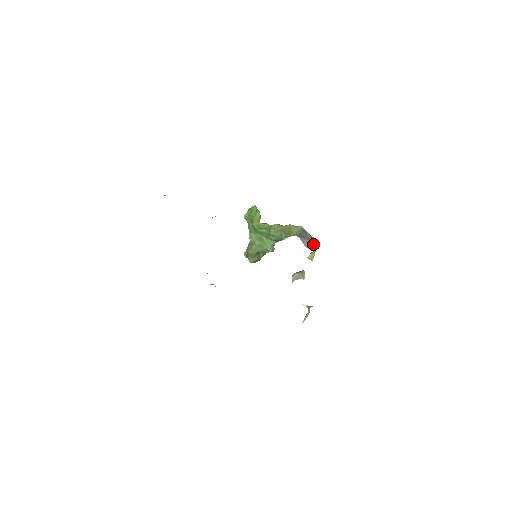
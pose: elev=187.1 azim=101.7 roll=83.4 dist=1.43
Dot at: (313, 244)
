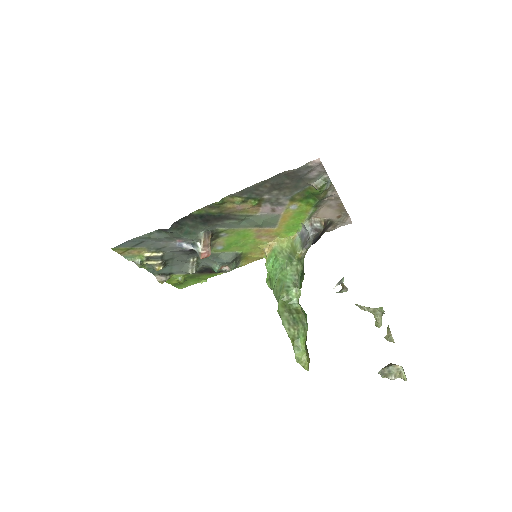
Dot at: (372, 308)
